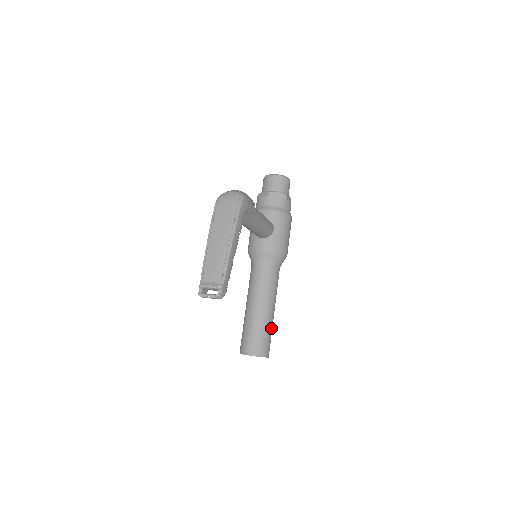
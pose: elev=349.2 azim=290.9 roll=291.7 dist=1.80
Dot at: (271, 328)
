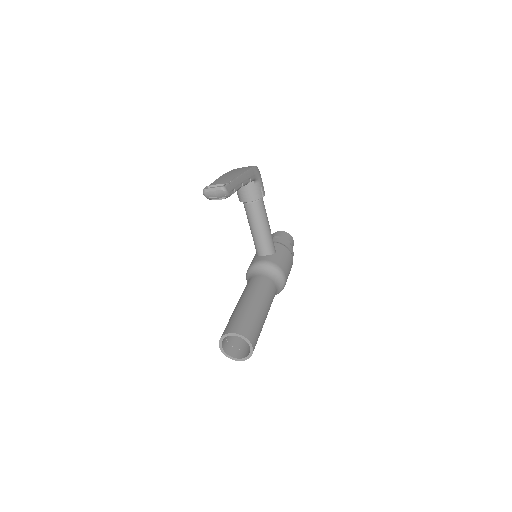
Dot at: (261, 324)
